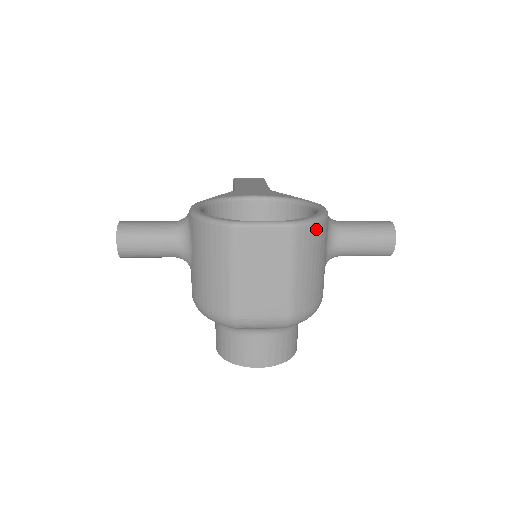
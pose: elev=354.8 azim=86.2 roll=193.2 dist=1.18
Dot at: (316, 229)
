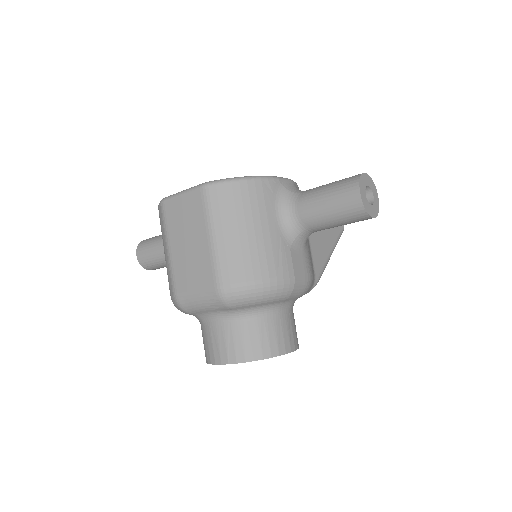
Dot at: (236, 188)
